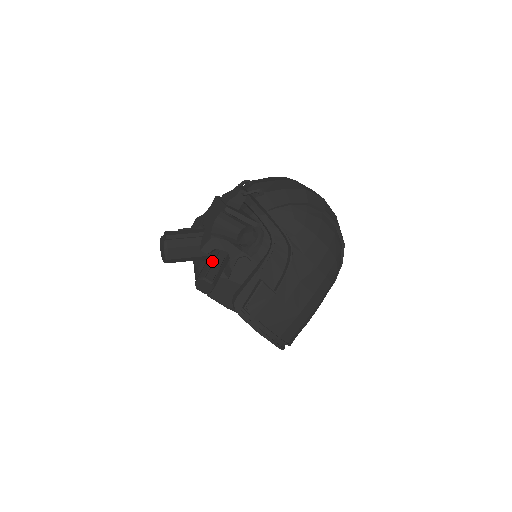
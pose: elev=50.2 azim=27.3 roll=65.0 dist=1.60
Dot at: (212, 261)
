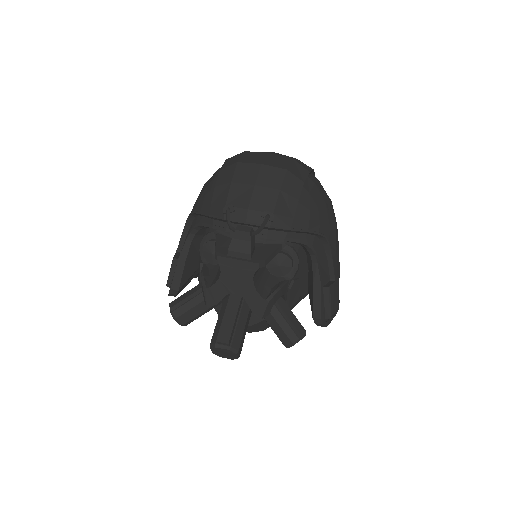
Dot at: (282, 317)
